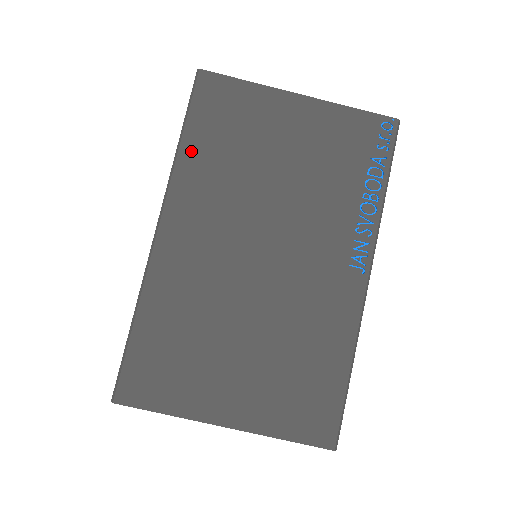
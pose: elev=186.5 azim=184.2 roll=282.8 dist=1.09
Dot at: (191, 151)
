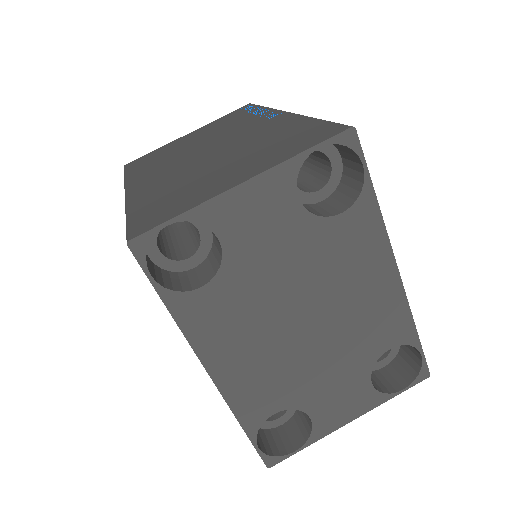
Dot at: (133, 173)
